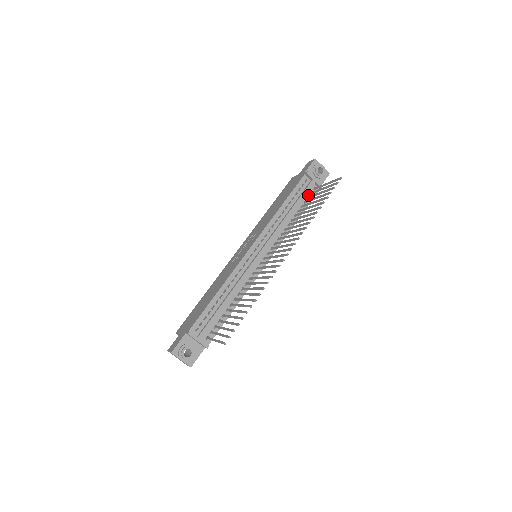
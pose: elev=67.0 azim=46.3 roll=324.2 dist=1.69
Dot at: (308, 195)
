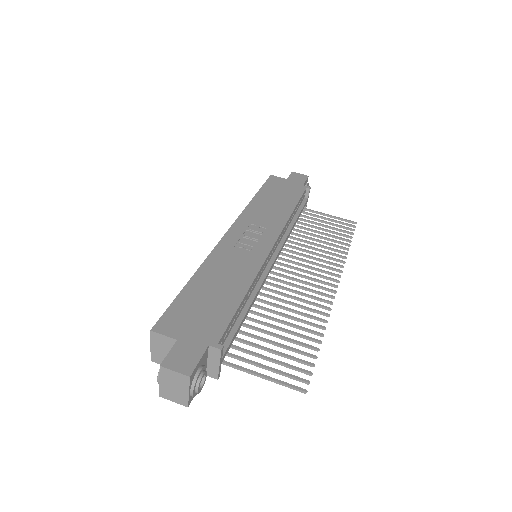
Dot at: occluded
